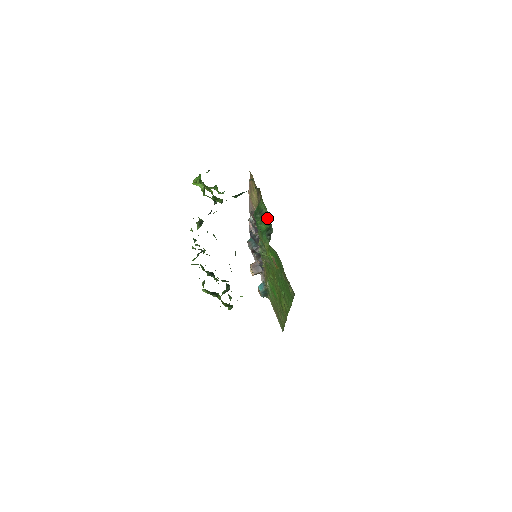
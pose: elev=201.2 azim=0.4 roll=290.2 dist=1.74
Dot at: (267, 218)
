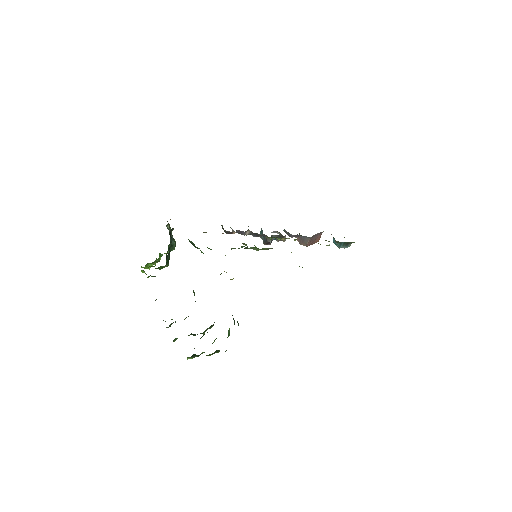
Dot at: occluded
